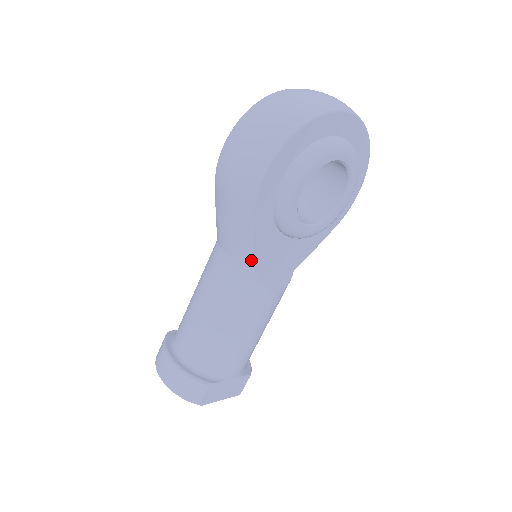
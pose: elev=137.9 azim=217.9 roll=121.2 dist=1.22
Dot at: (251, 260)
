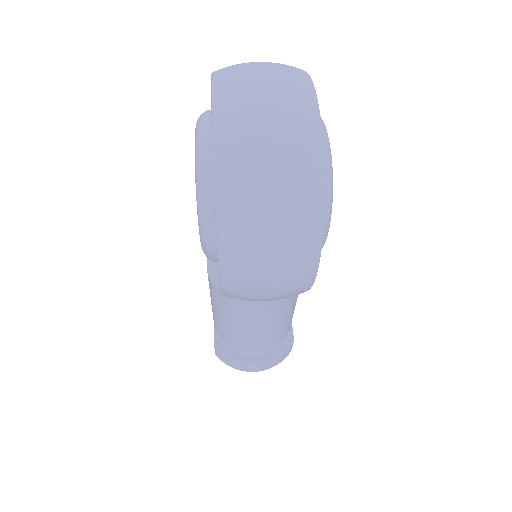
Dot at: occluded
